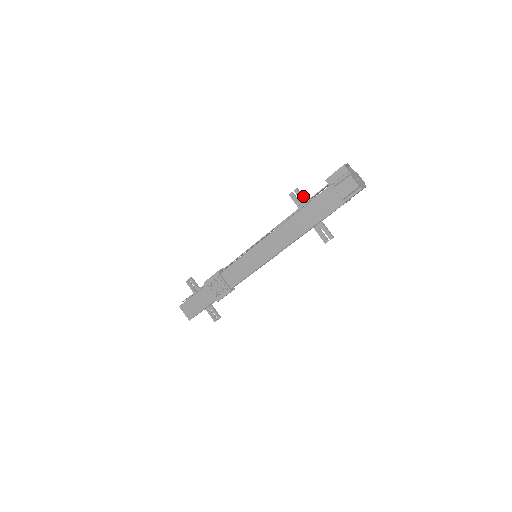
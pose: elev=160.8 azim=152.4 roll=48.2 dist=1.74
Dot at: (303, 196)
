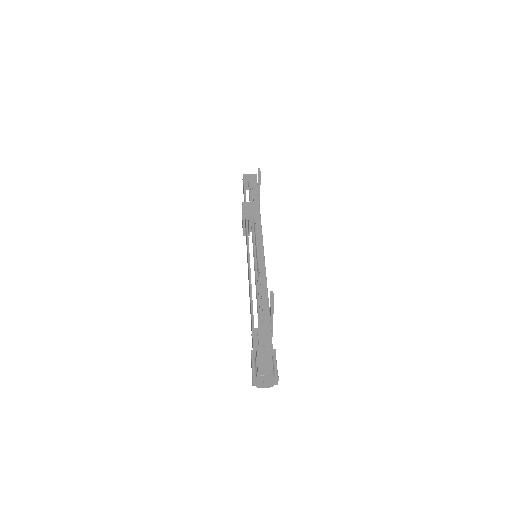
Dot at: (273, 308)
